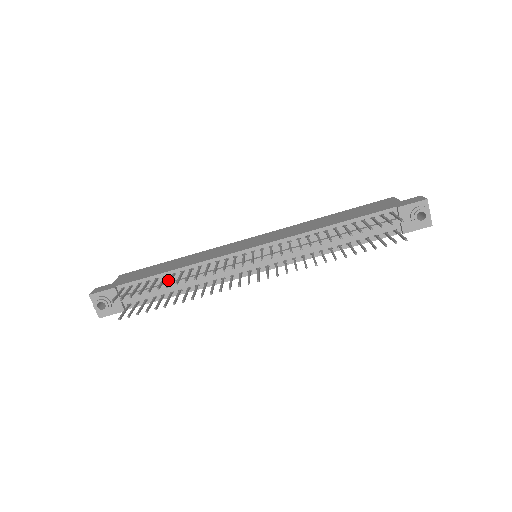
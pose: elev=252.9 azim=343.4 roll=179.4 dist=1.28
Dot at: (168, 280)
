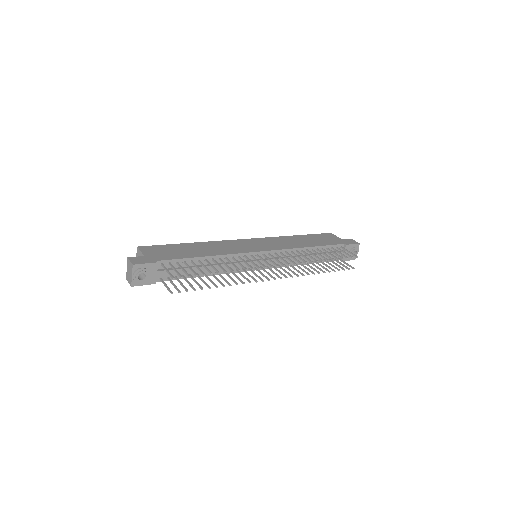
Dot at: (199, 264)
